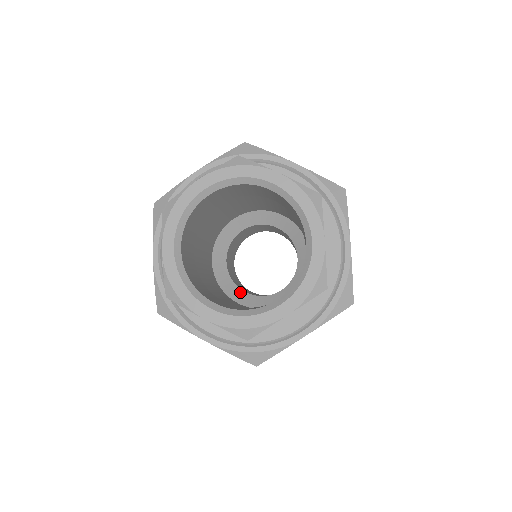
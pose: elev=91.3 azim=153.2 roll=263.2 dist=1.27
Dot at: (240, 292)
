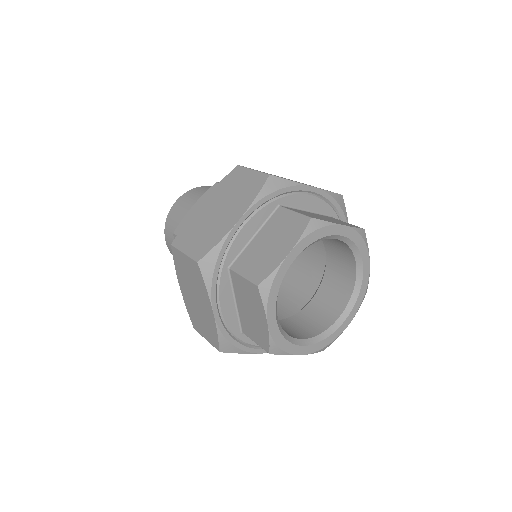
Dot at: occluded
